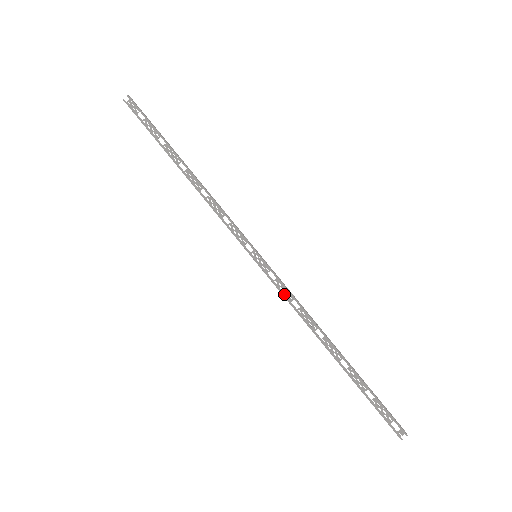
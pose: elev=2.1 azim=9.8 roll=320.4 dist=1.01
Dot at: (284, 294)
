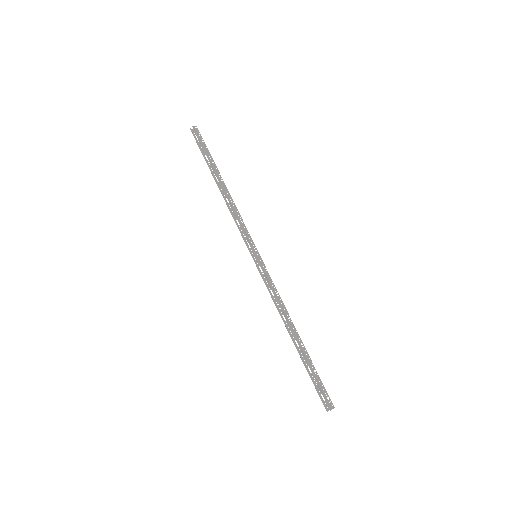
Dot at: occluded
